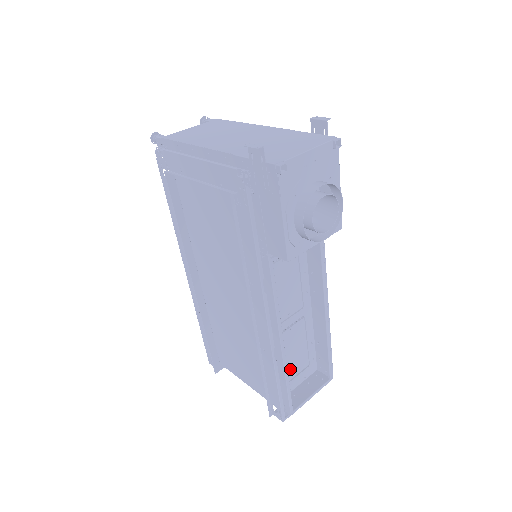
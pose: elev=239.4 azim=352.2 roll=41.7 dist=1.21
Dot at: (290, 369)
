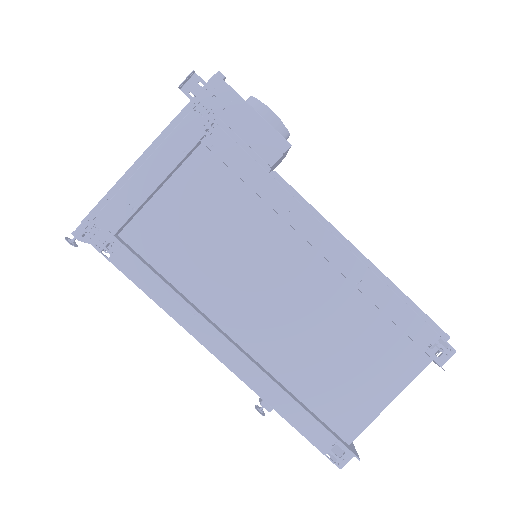
Dot at: occluded
